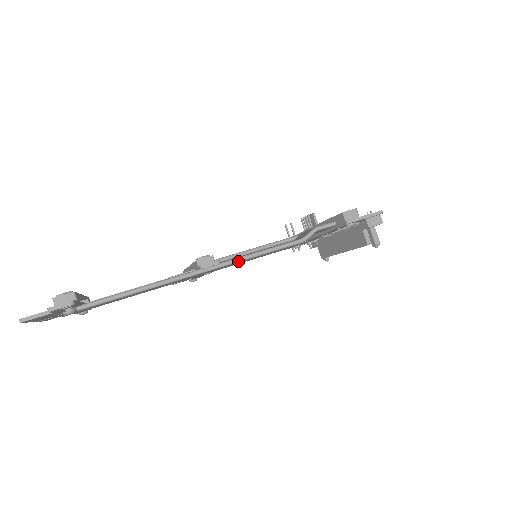
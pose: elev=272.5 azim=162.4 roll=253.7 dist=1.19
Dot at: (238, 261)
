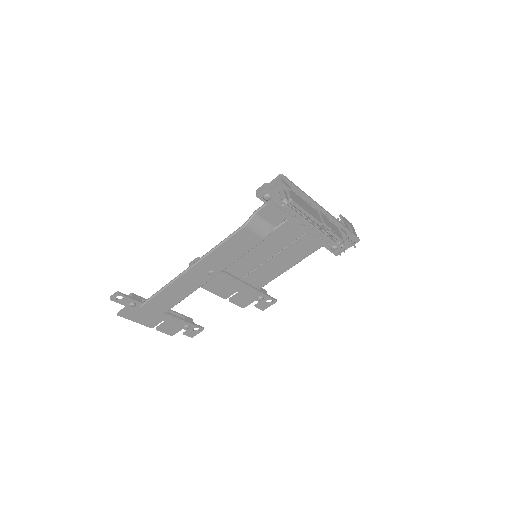
Dot at: (208, 254)
